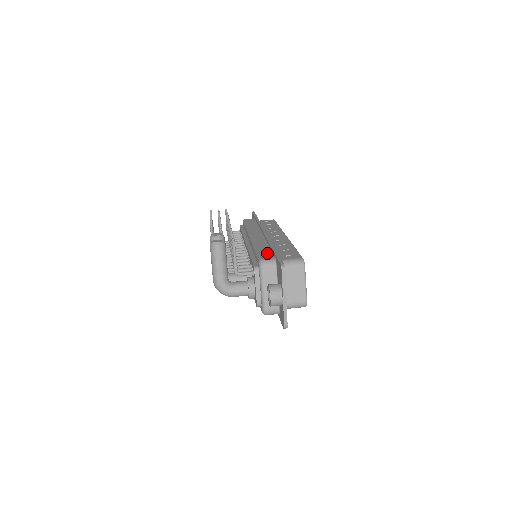
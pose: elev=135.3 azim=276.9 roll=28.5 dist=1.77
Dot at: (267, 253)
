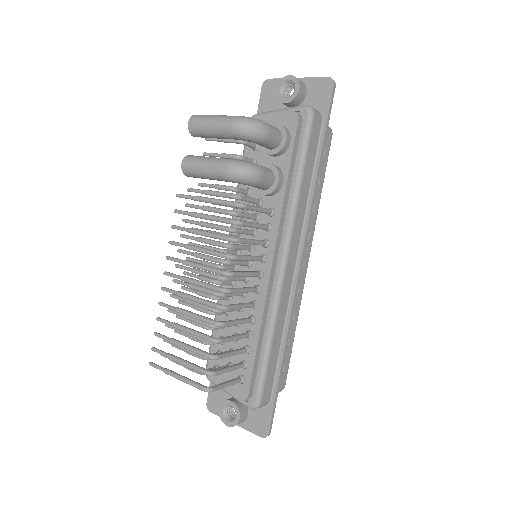
Dot at: occluded
